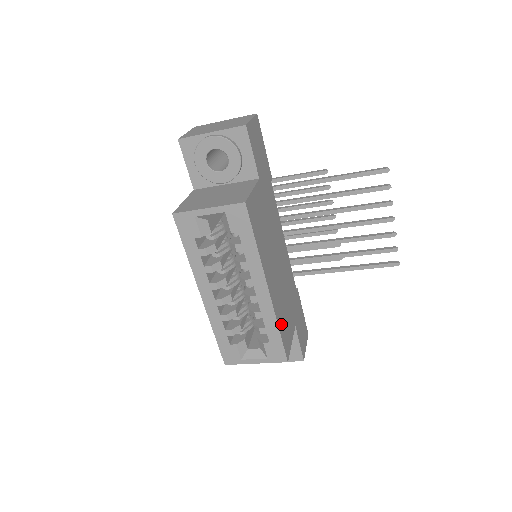
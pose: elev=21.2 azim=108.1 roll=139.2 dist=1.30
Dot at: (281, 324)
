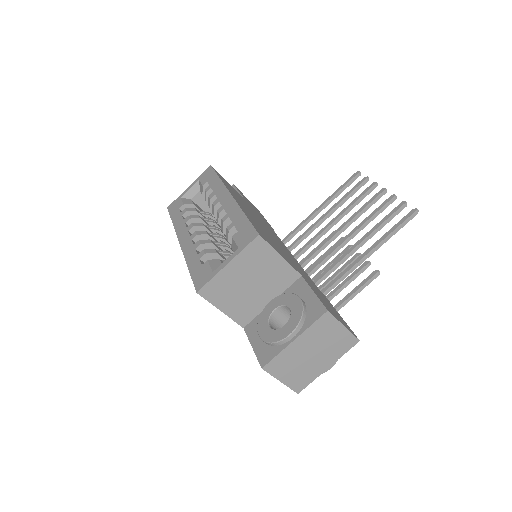
Dot at: (253, 222)
